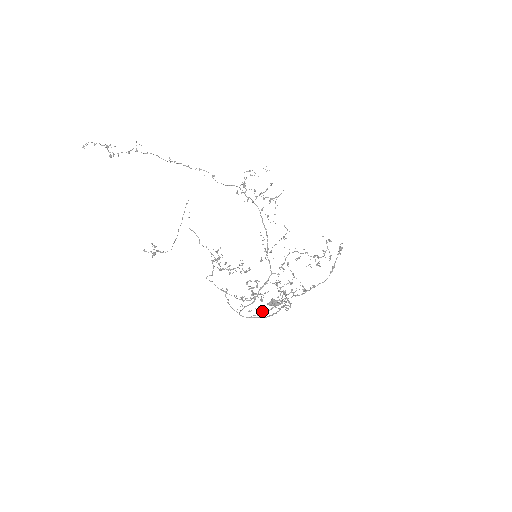
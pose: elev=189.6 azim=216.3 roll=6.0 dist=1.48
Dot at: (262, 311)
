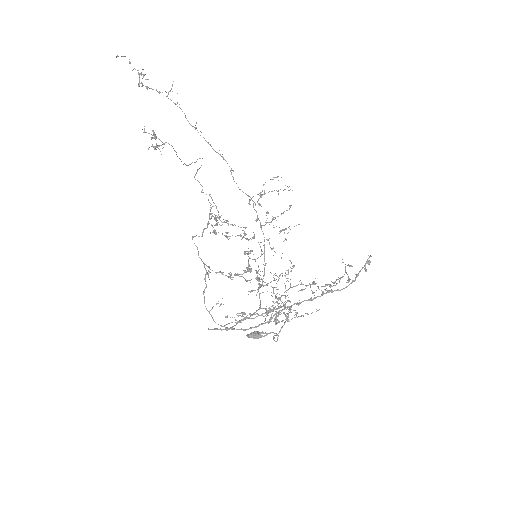
Dot at: occluded
